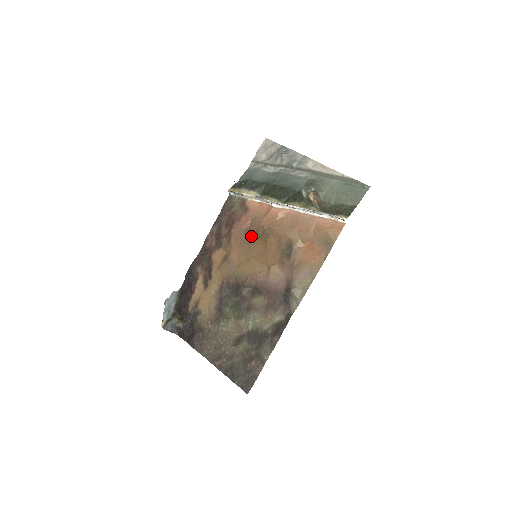
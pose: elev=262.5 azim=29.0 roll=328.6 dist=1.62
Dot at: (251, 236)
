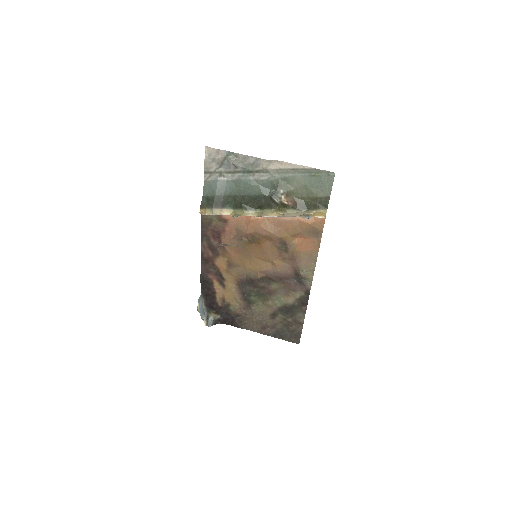
Dot at: (243, 242)
